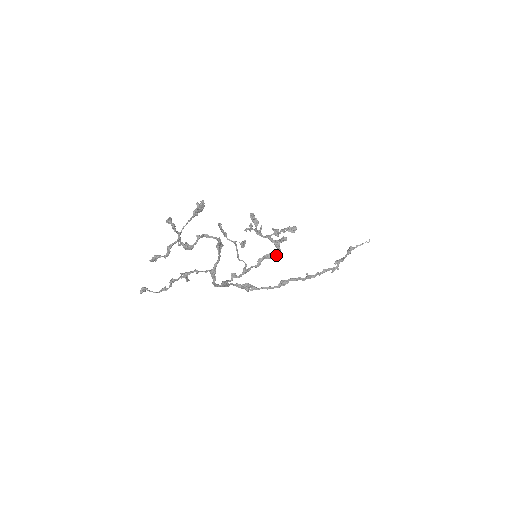
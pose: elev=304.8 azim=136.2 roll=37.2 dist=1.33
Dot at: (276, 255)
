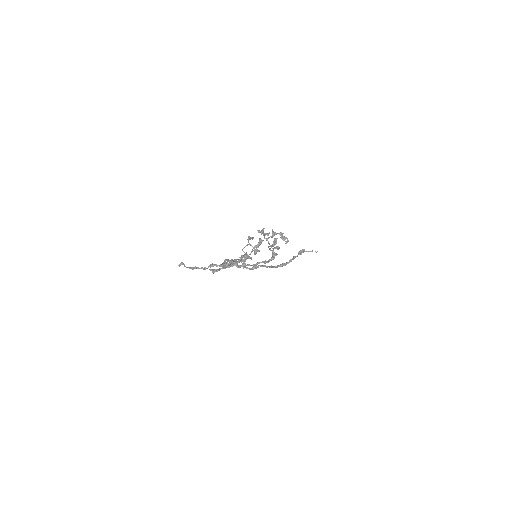
Dot at: occluded
